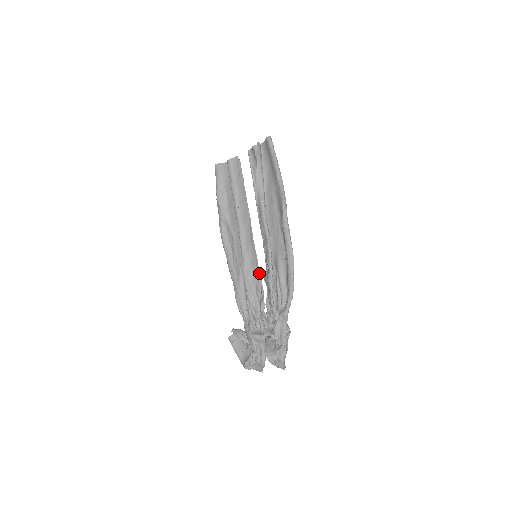
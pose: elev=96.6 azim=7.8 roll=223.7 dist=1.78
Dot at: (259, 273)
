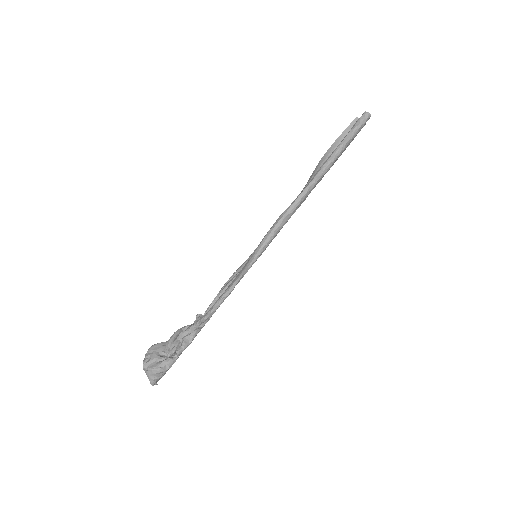
Dot at: occluded
